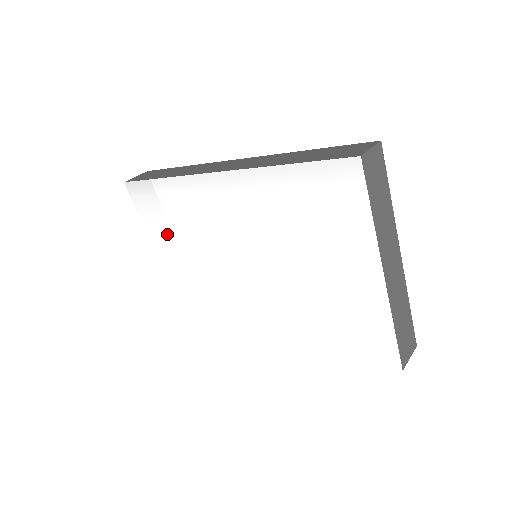
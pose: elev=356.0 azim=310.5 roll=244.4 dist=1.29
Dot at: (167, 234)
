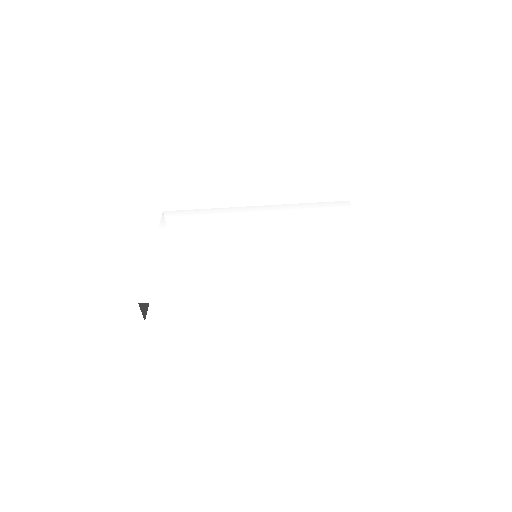
Dot at: (183, 236)
